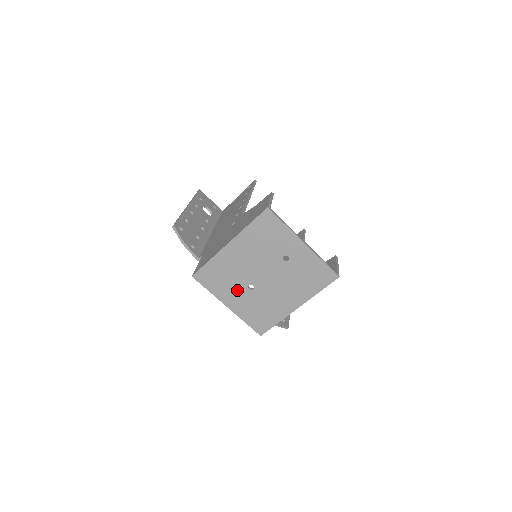
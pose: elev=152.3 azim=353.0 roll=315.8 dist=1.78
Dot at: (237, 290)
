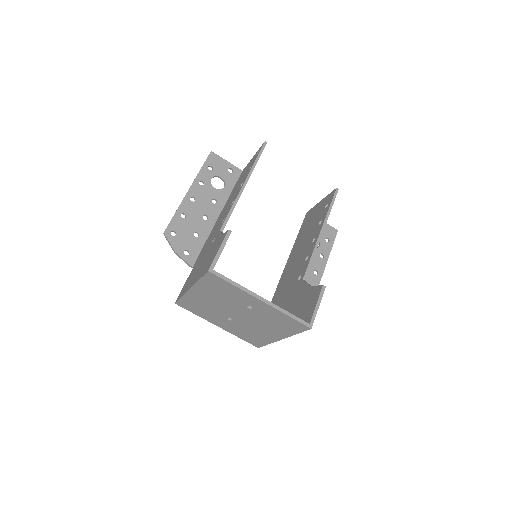
Dot at: (219, 318)
